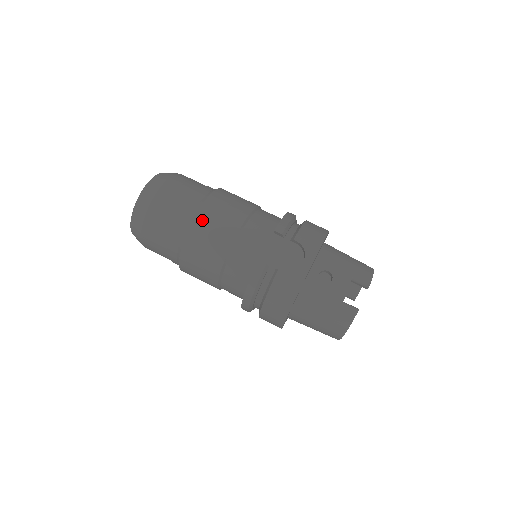
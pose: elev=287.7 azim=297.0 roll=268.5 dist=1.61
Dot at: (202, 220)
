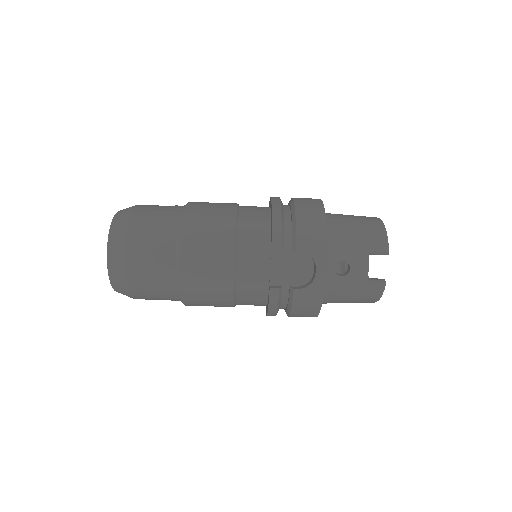
Dot at: (190, 270)
